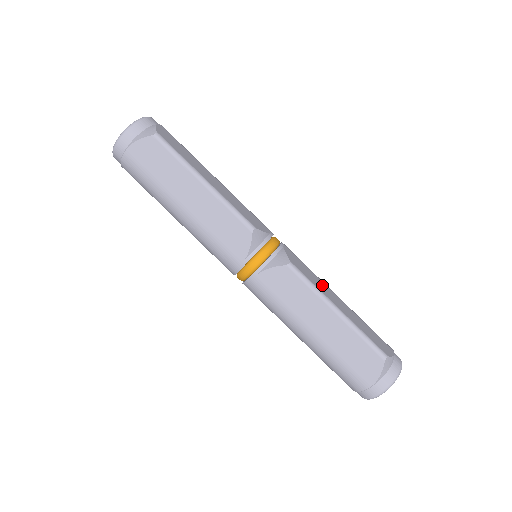
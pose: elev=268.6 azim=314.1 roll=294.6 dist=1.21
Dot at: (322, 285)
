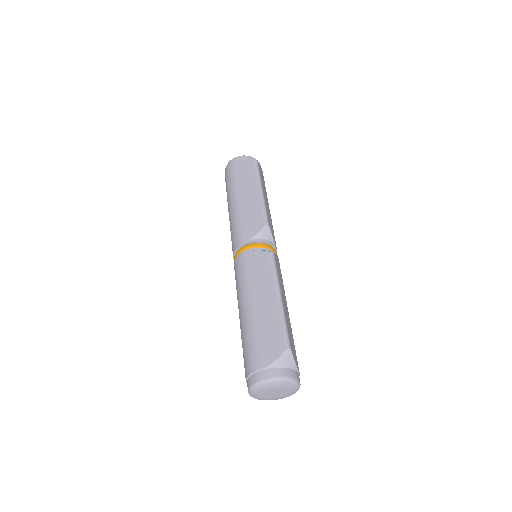
Dot at: (283, 289)
